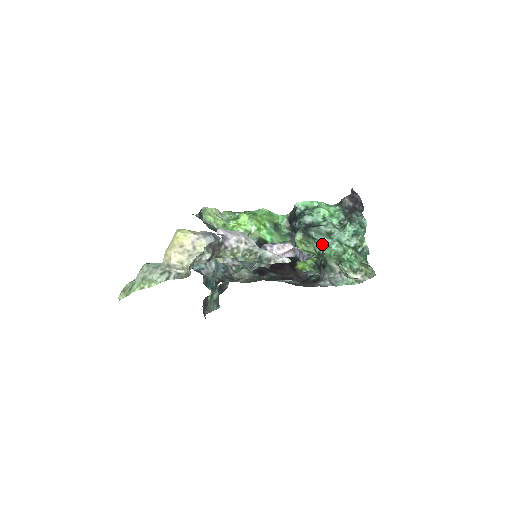
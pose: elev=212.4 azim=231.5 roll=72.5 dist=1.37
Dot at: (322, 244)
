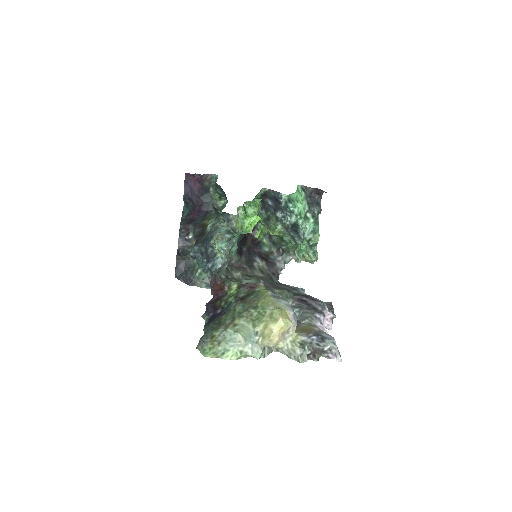
Dot at: occluded
